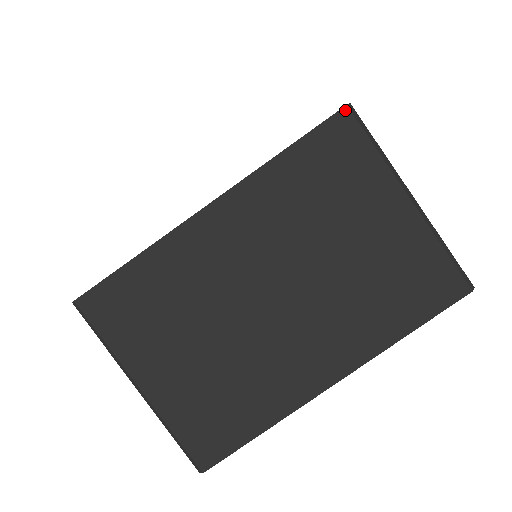
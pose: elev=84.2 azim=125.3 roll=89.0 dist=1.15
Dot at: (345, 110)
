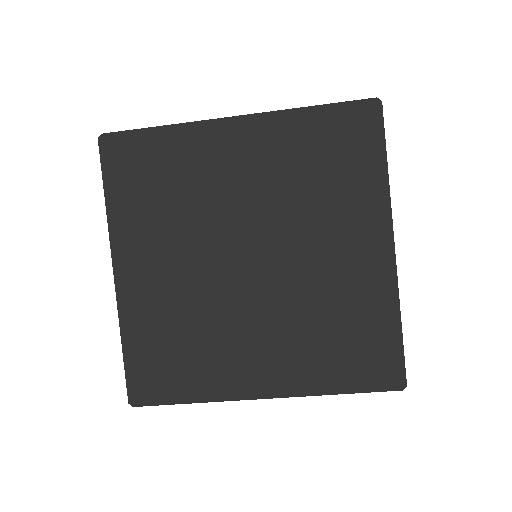
Dot at: (399, 390)
